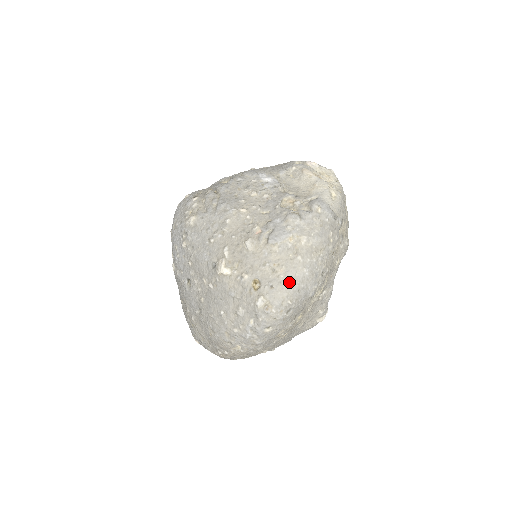
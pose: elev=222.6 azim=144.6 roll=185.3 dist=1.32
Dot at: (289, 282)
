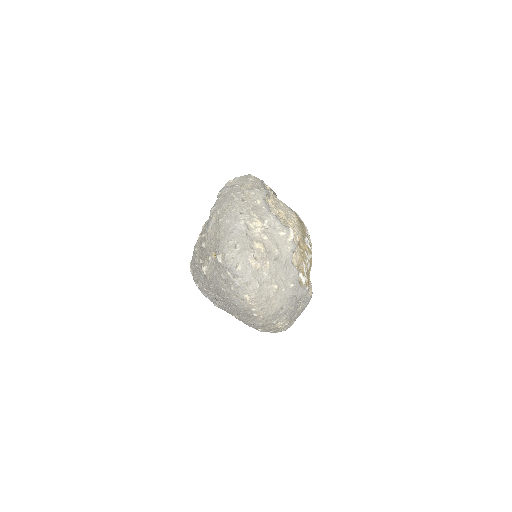
Dot at: (223, 235)
